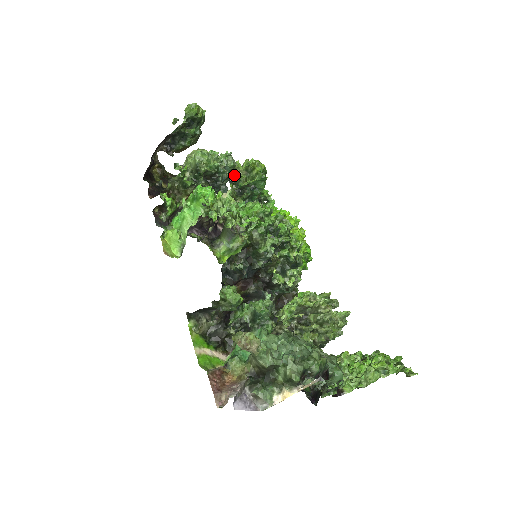
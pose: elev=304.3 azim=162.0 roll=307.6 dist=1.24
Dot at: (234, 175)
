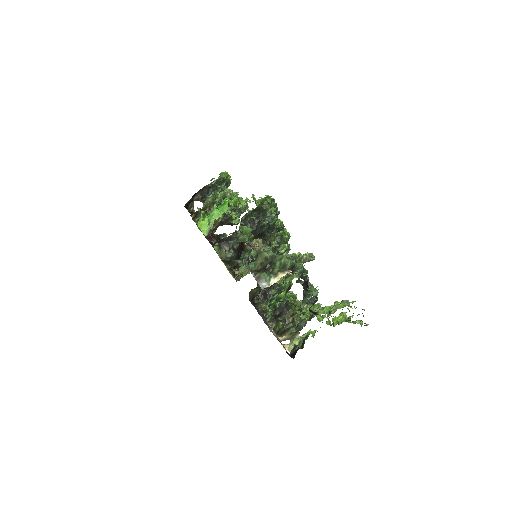
Dot at: occluded
